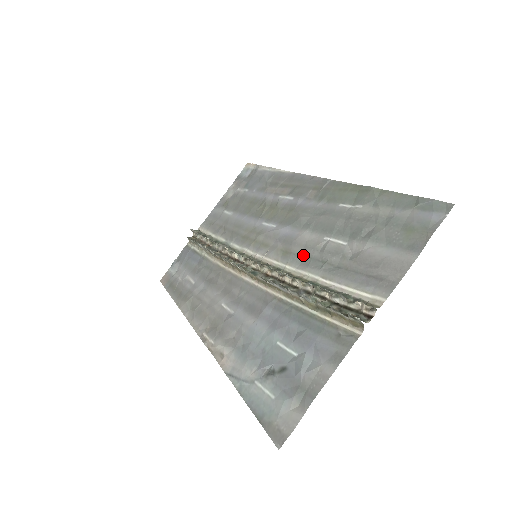
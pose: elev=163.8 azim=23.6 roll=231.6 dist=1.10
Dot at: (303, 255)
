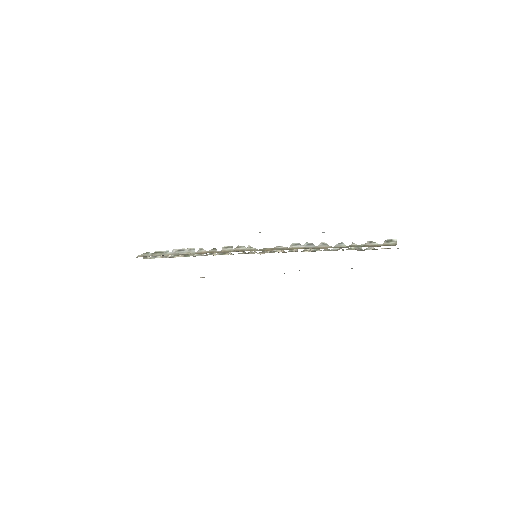
Dot at: occluded
